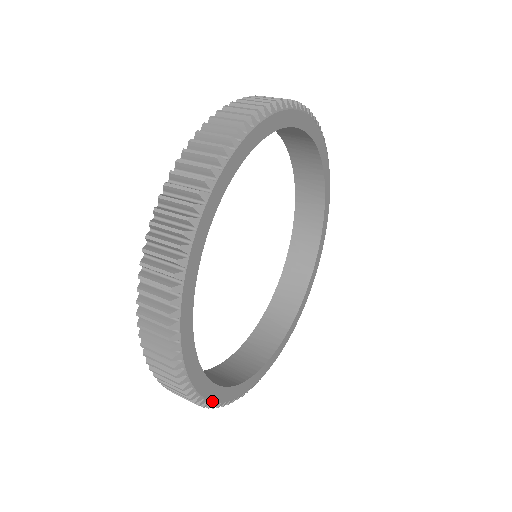
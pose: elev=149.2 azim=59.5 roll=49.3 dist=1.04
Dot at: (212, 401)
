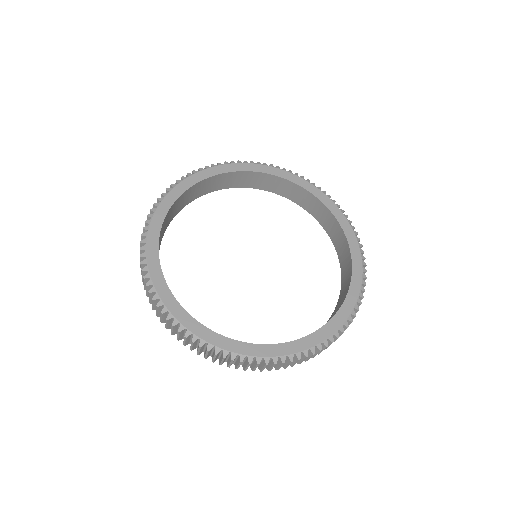
Dot at: (160, 298)
